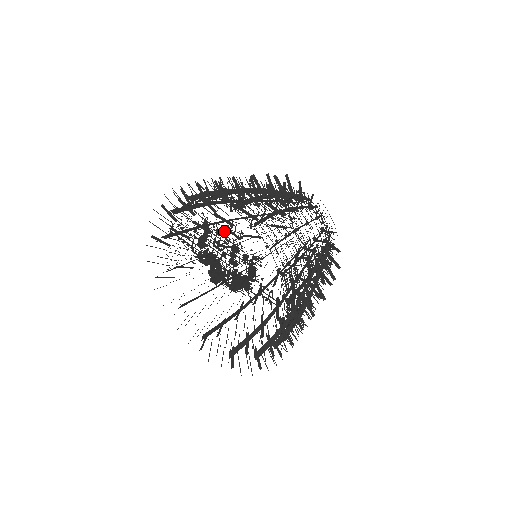
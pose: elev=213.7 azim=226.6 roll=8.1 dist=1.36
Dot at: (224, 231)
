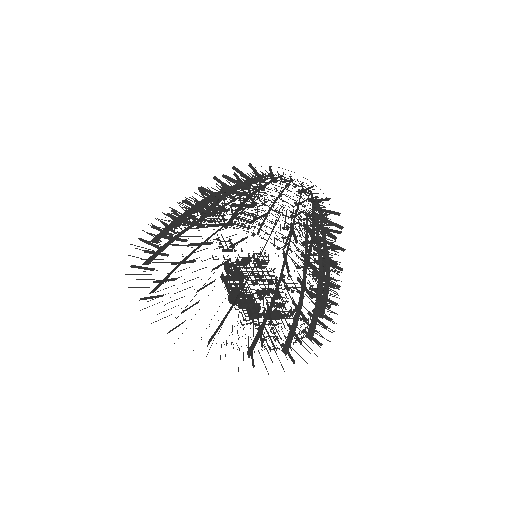
Dot at: (276, 276)
